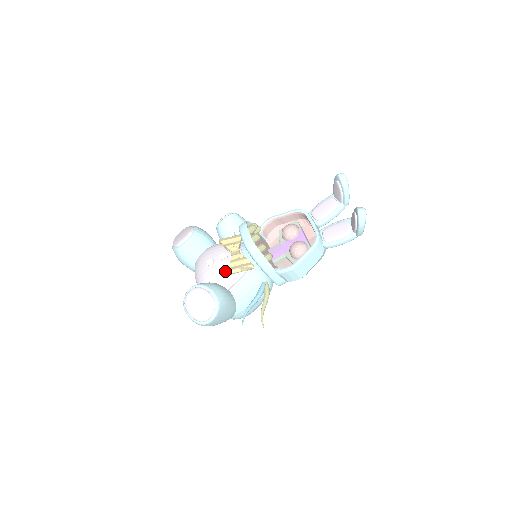
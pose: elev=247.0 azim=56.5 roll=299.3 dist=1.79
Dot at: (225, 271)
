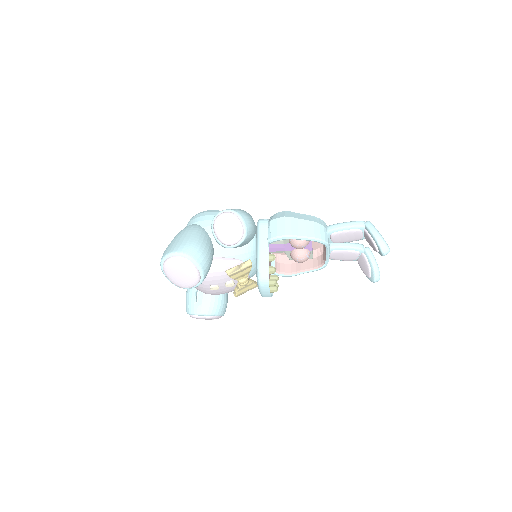
Dot at: (230, 291)
